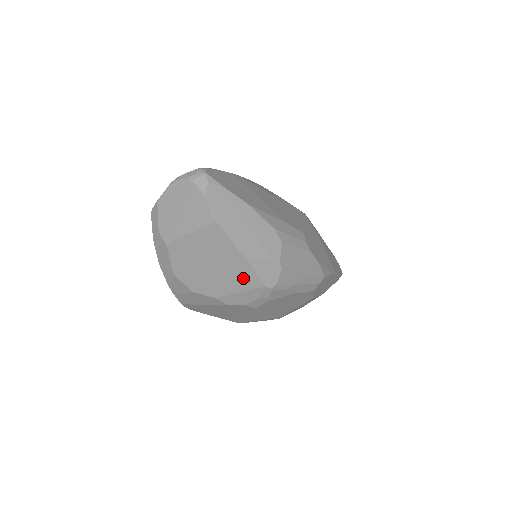
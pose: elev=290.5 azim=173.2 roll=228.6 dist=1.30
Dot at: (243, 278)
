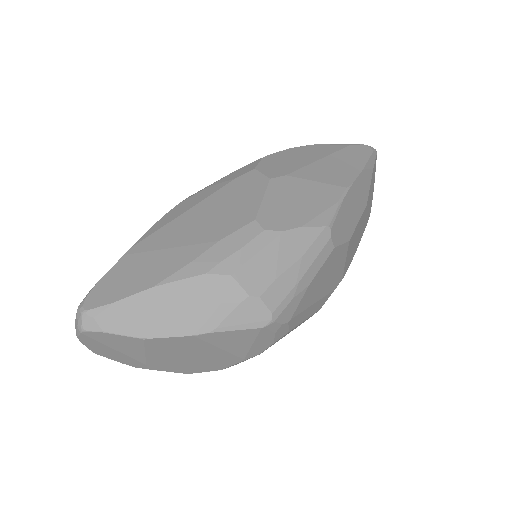
Dot at: (235, 340)
